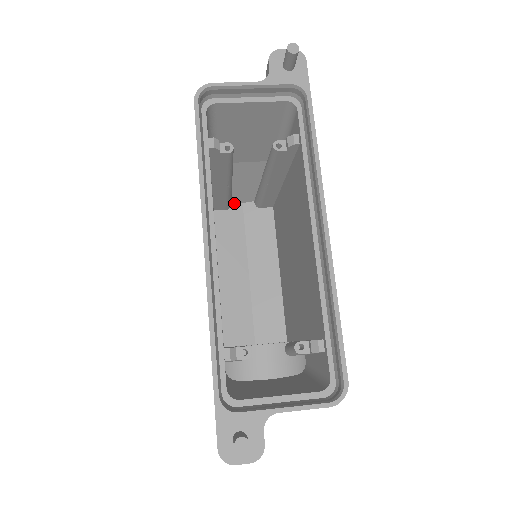
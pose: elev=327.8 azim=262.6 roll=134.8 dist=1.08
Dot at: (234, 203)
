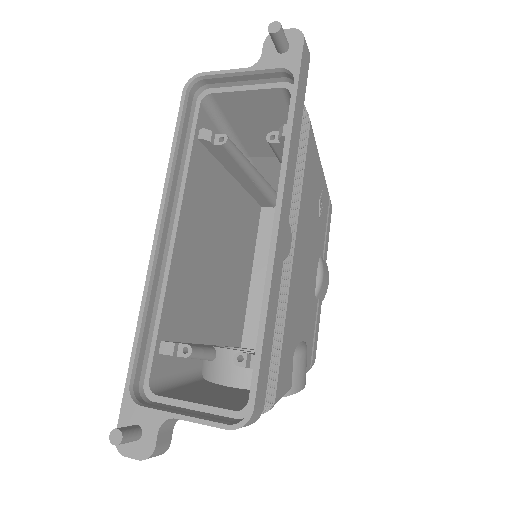
Dot at: occluded
